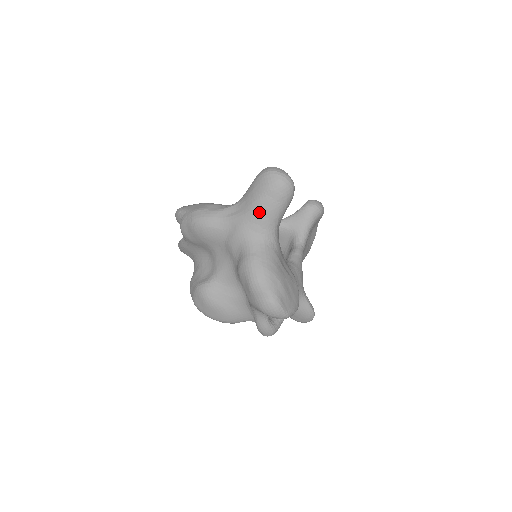
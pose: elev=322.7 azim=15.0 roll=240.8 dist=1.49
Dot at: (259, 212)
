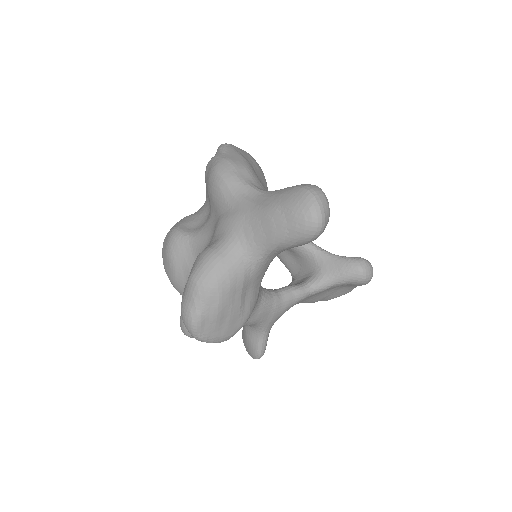
Dot at: (264, 221)
